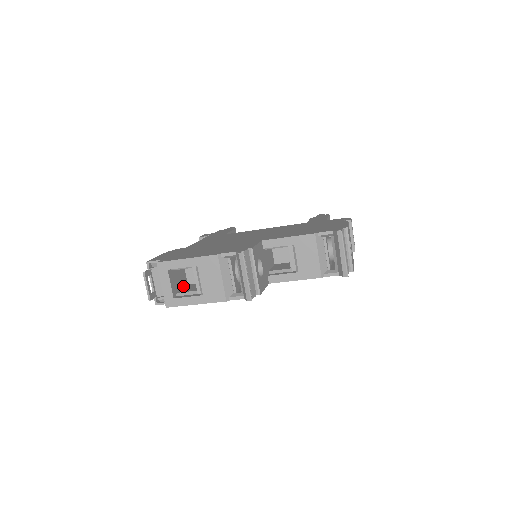
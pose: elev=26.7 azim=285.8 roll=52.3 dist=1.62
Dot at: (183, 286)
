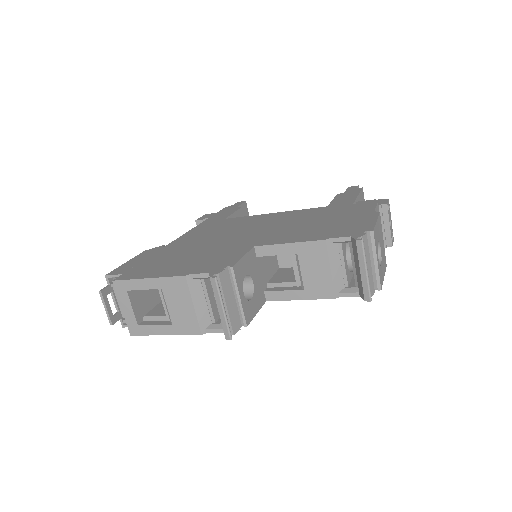
Dot at: (156, 303)
